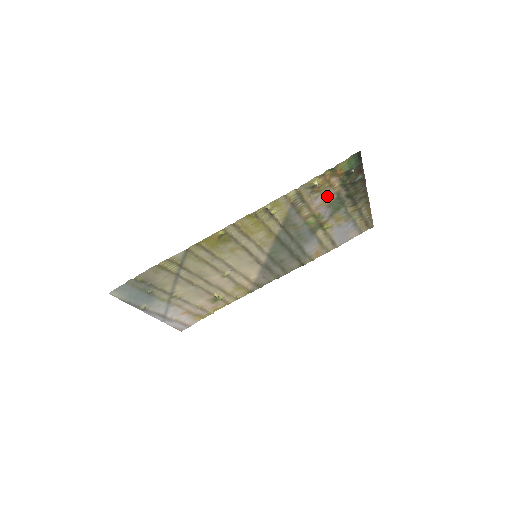
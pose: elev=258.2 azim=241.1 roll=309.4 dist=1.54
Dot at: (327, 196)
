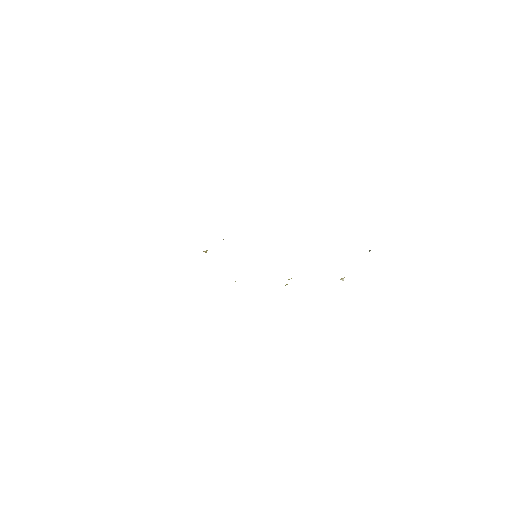
Dot at: occluded
